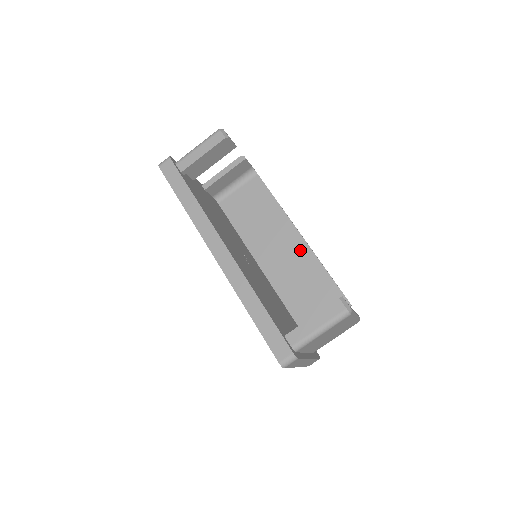
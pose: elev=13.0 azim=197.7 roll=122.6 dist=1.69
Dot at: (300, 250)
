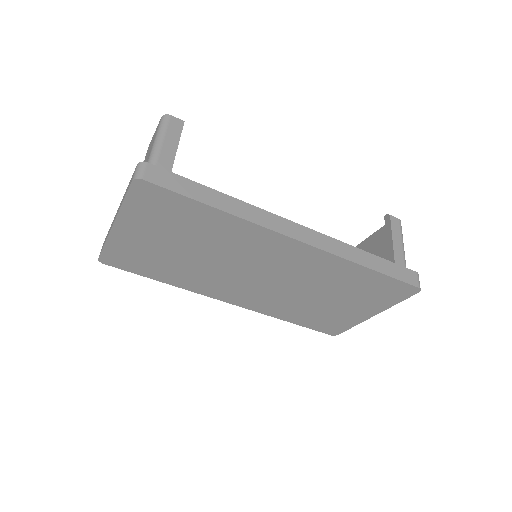
Dot at: occluded
